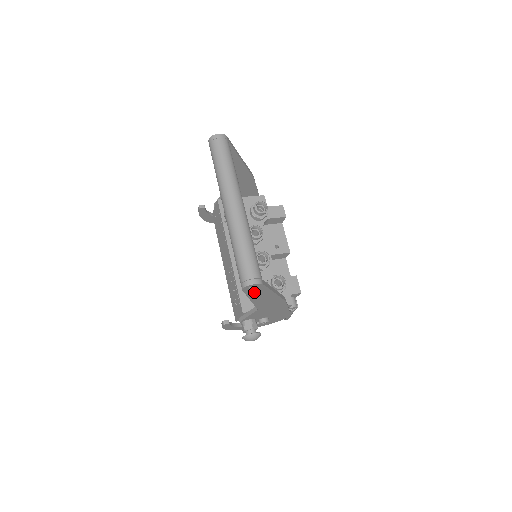
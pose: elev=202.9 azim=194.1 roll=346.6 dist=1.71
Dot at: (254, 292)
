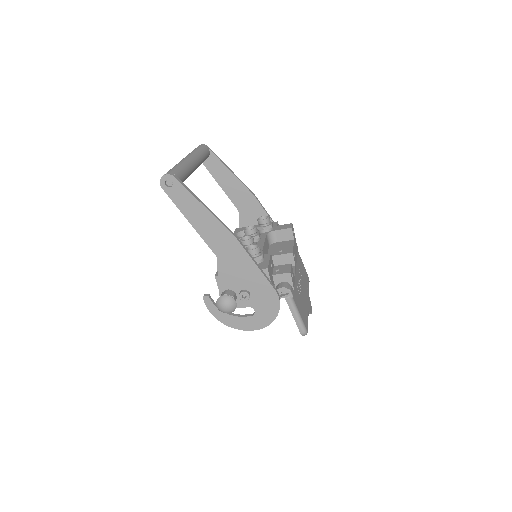
Dot at: (179, 198)
